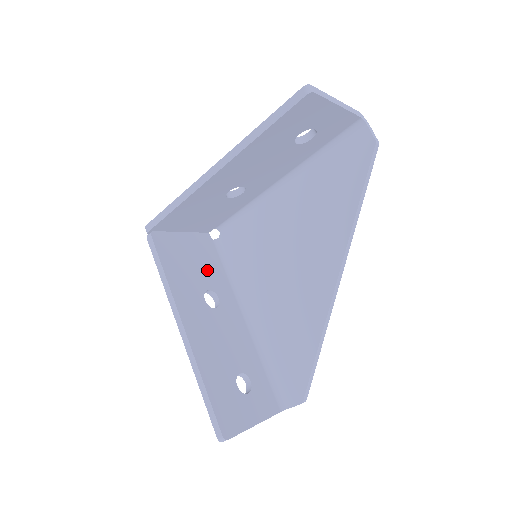
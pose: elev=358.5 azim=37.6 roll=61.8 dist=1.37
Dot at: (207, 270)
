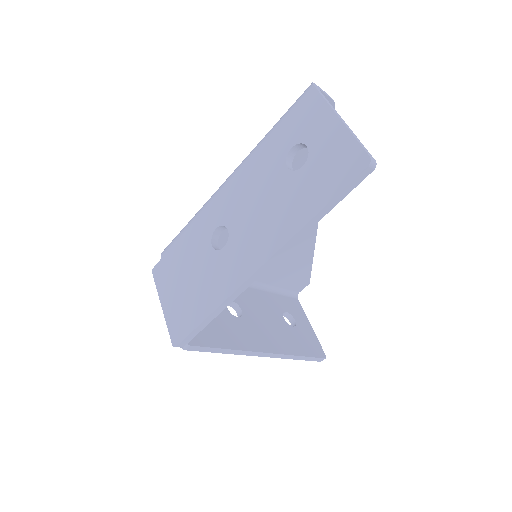
Dot at: occluded
